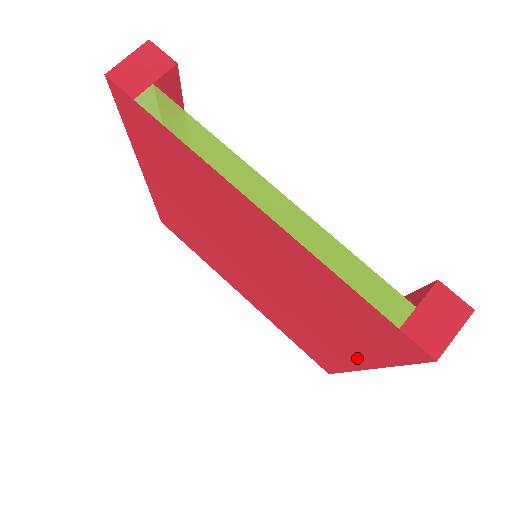
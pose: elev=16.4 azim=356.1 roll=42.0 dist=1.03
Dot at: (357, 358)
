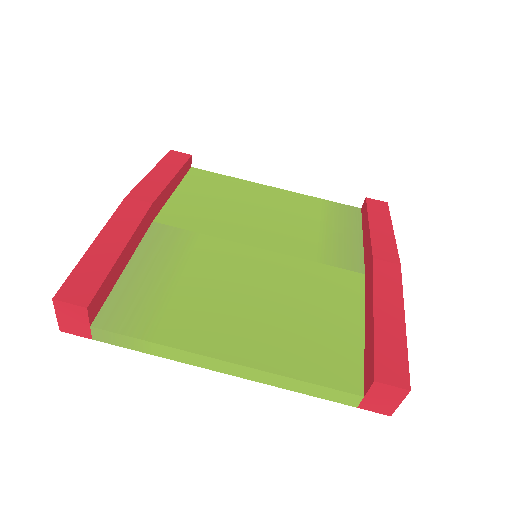
Dot at: occluded
